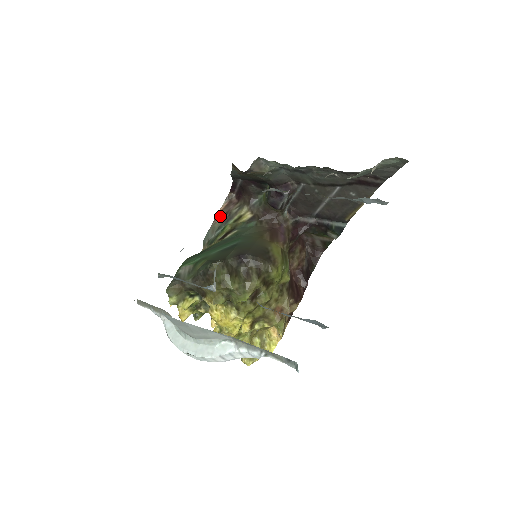
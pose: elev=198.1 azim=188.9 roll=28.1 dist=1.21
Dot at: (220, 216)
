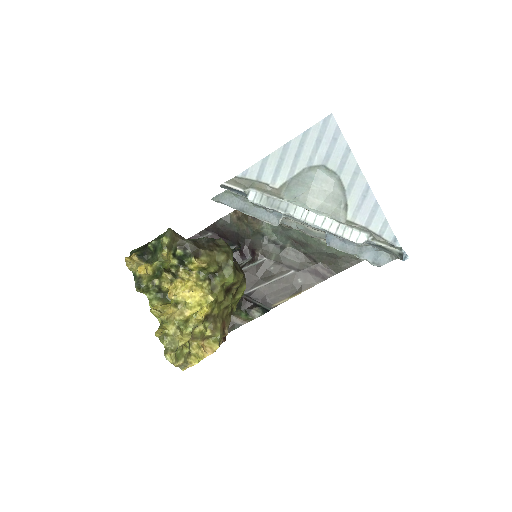
Dot at: occluded
